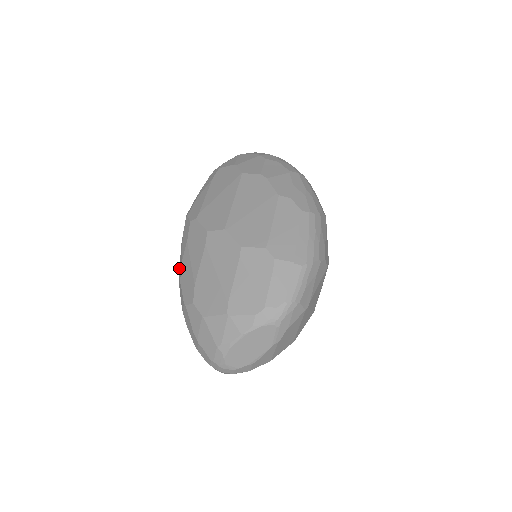
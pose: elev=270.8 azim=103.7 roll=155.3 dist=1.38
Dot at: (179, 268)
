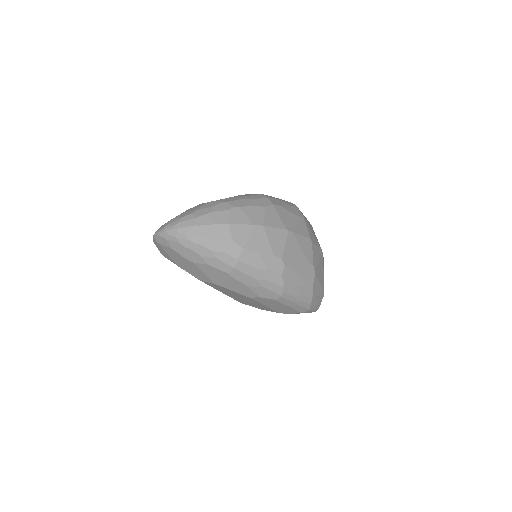
Dot at: occluded
